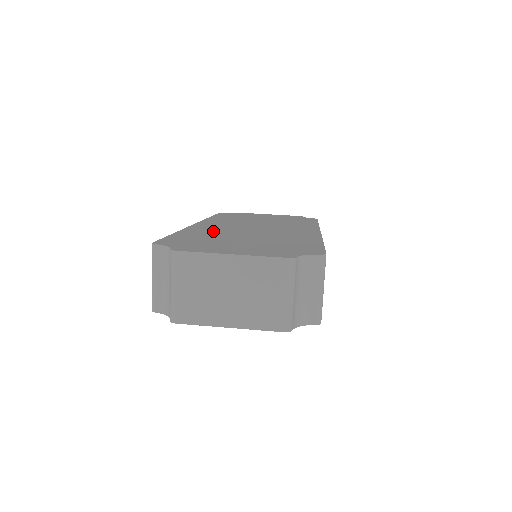
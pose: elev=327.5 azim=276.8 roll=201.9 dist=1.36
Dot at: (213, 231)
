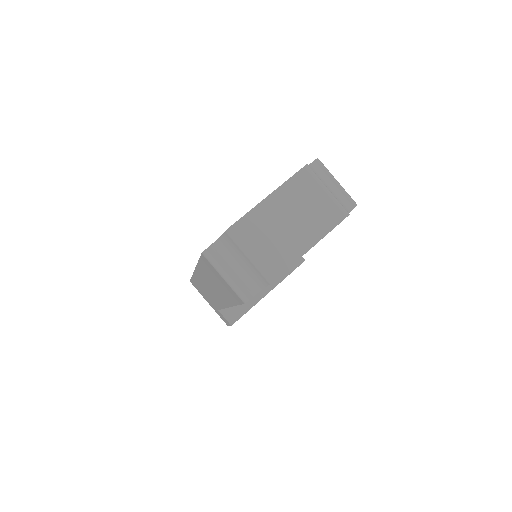
Dot at: occluded
